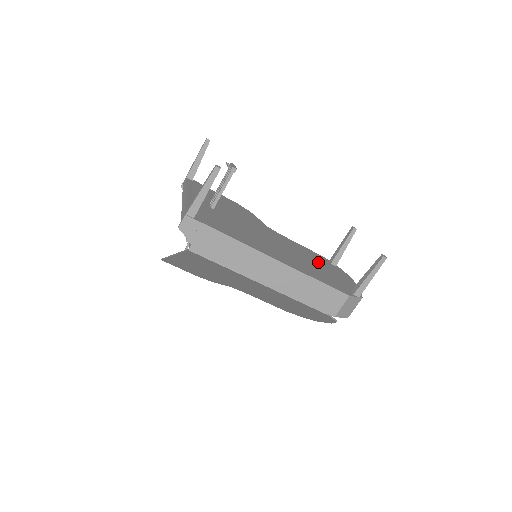
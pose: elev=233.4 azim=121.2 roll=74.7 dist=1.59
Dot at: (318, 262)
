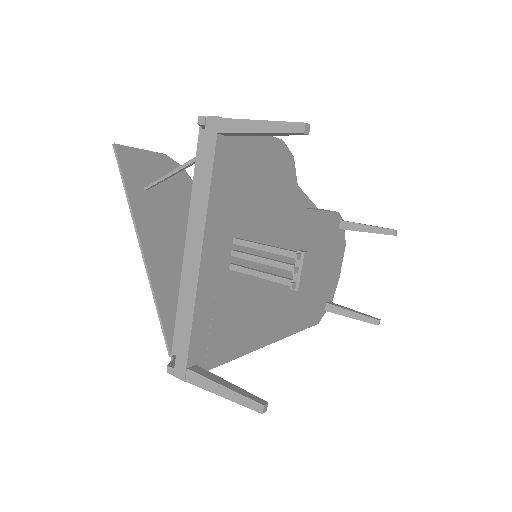
Dot at: (323, 254)
